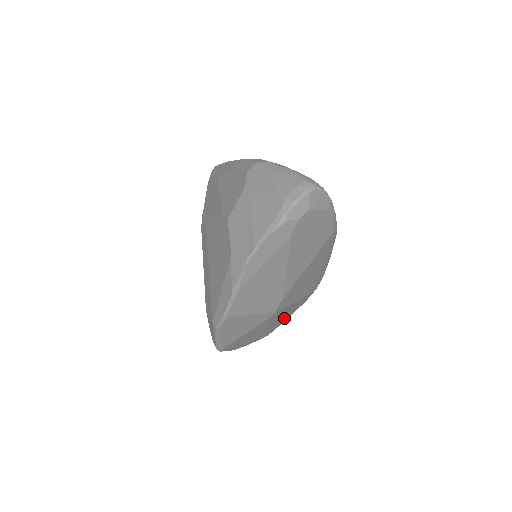
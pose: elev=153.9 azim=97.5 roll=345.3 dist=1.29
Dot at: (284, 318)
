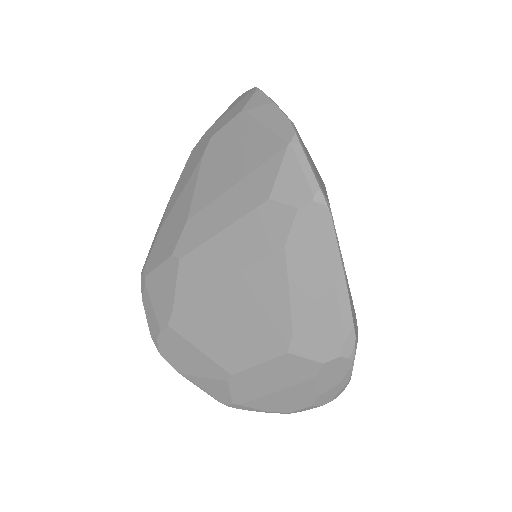
Dot at: occluded
